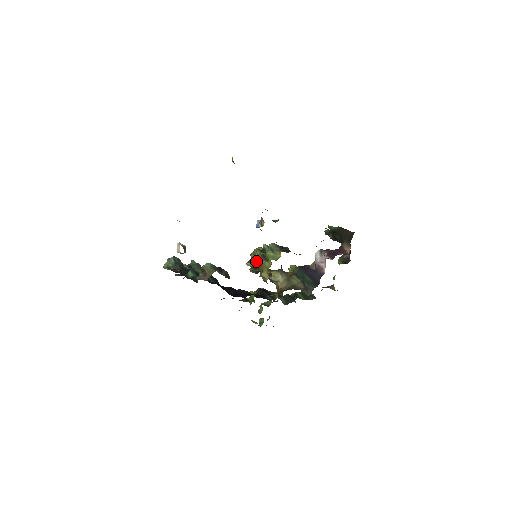
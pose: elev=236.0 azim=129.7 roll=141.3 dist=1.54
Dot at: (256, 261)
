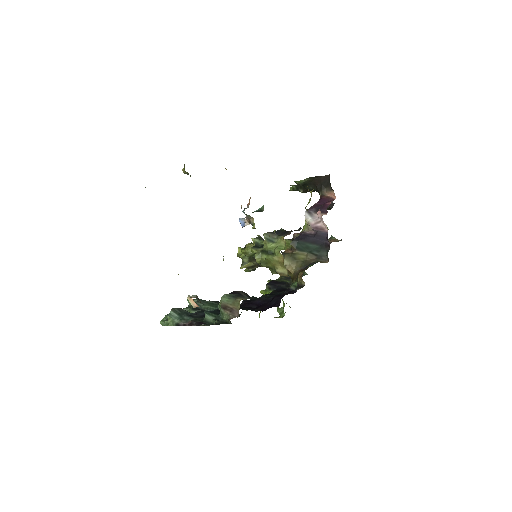
Dot at: (259, 261)
